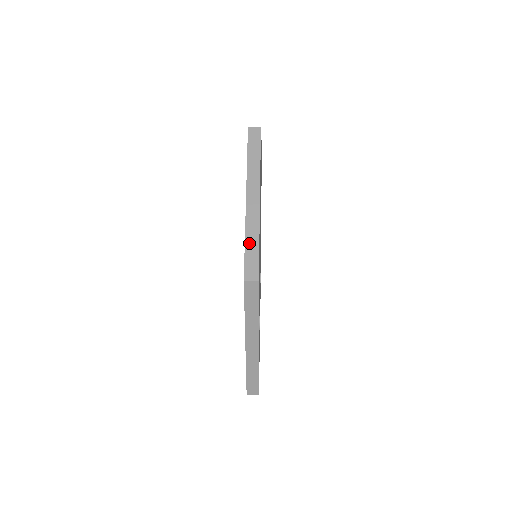
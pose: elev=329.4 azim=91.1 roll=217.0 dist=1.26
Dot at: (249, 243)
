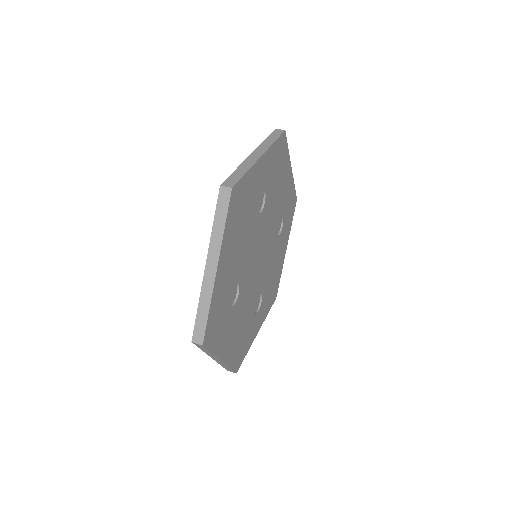
Dot at: (238, 171)
